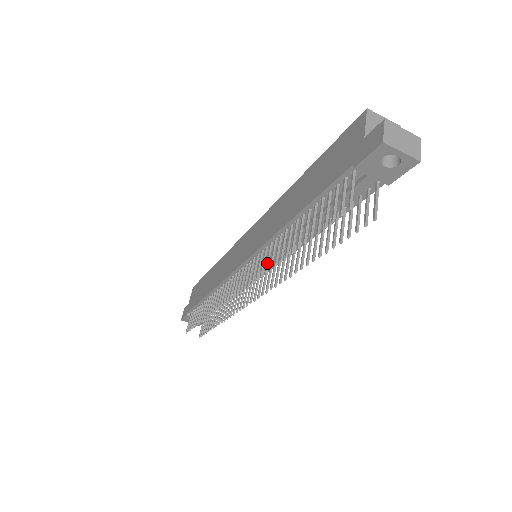
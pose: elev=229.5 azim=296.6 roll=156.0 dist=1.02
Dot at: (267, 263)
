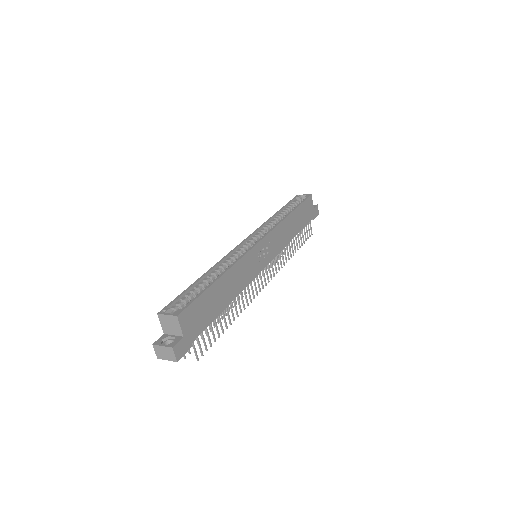
Dot at: occluded
